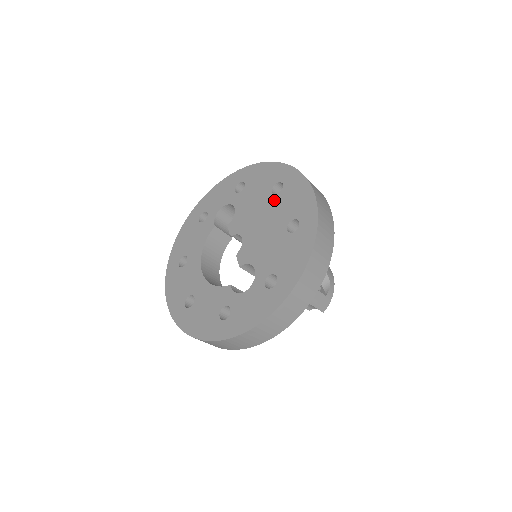
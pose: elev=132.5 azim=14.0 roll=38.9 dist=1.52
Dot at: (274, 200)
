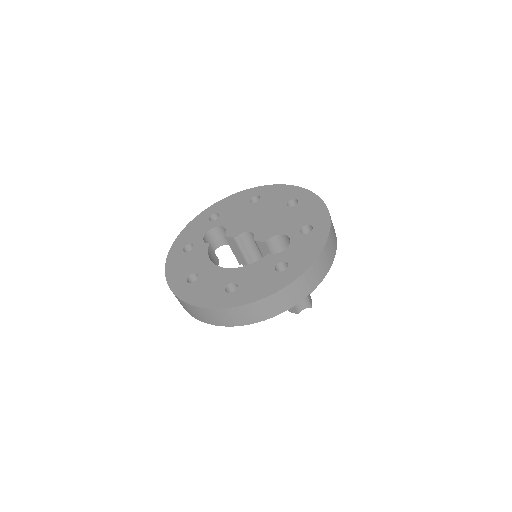
Dot at: (259, 204)
